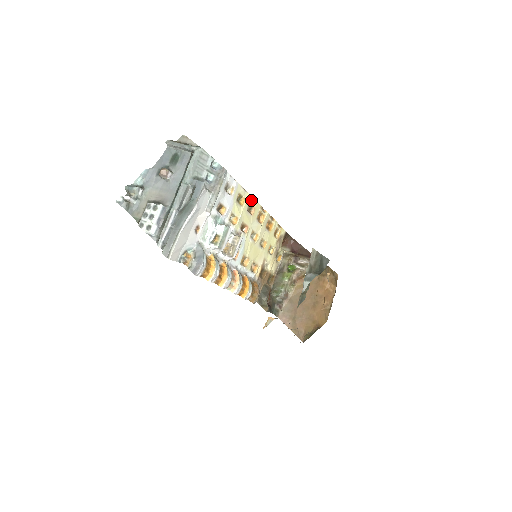
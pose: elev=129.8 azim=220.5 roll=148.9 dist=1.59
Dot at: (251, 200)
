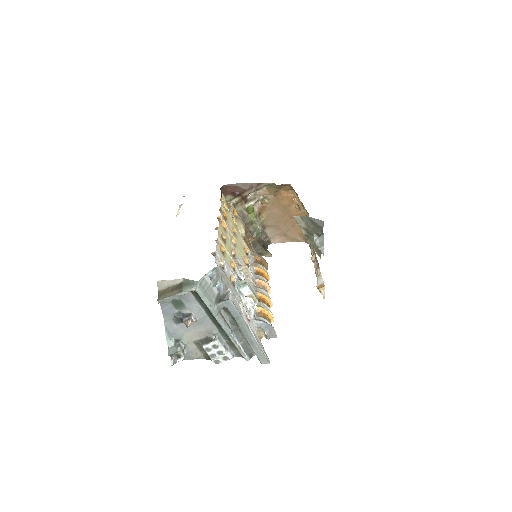
Dot at: (219, 235)
